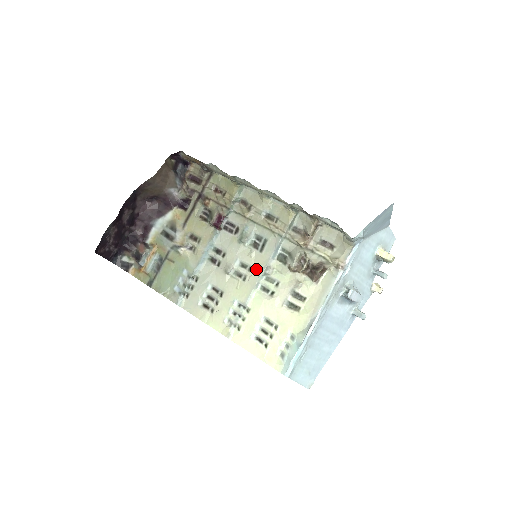
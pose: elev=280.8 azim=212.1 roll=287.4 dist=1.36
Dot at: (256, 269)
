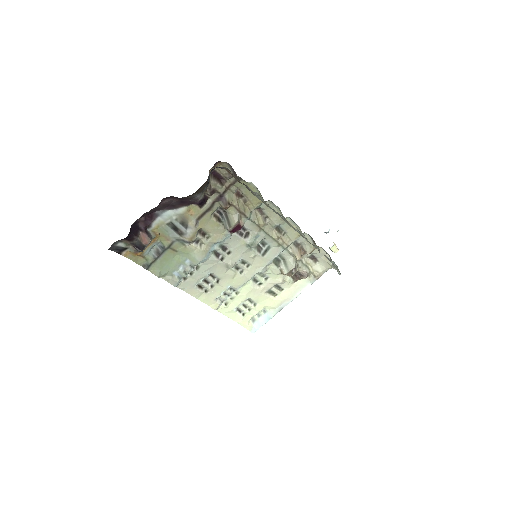
Dot at: (254, 267)
